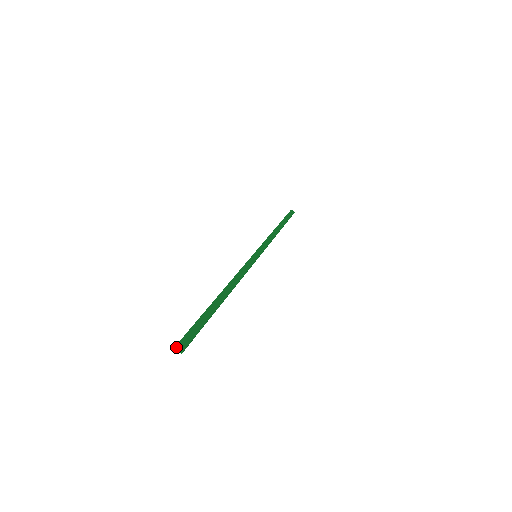
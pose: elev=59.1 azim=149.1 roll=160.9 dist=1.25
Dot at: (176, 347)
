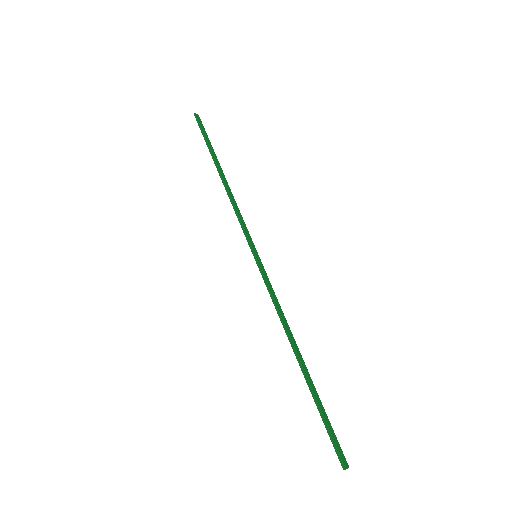
Dot at: occluded
